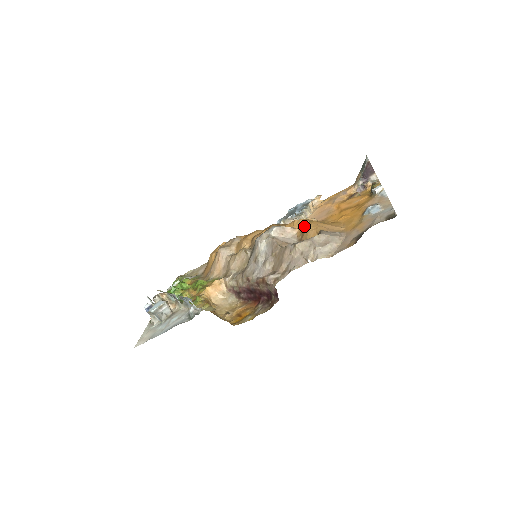
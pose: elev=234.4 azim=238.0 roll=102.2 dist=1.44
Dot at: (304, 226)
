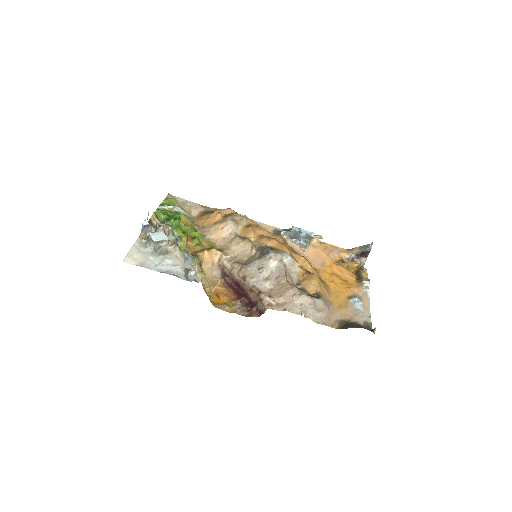
Dot at: occluded
